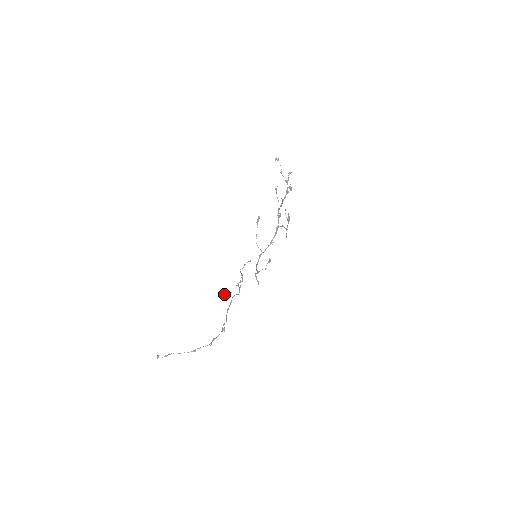
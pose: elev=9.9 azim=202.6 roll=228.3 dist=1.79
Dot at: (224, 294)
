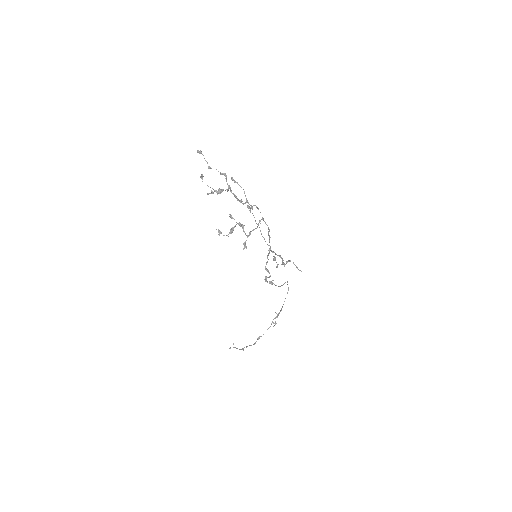
Dot at: (271, 284)
